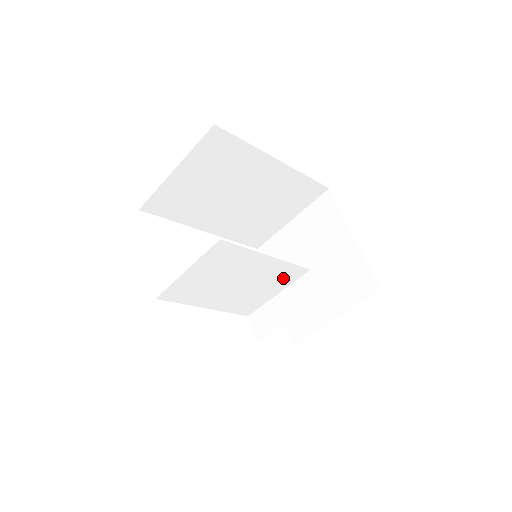
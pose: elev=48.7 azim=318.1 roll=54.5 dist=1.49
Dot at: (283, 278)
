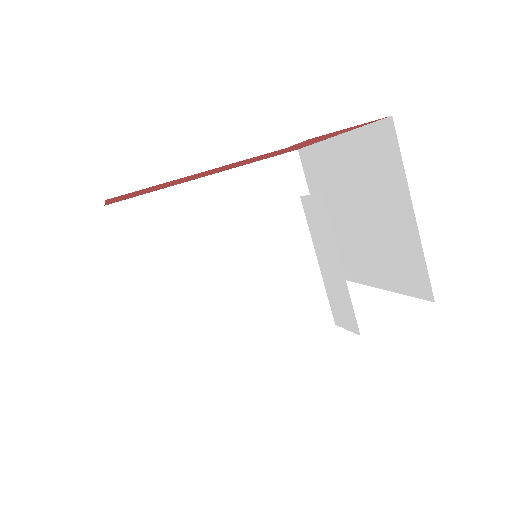
Dot at: (286, 236)
